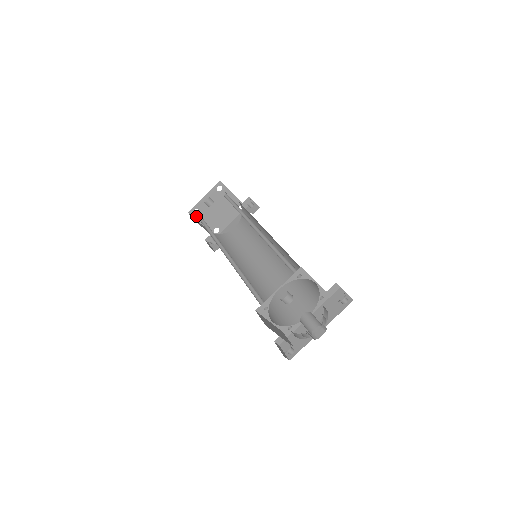
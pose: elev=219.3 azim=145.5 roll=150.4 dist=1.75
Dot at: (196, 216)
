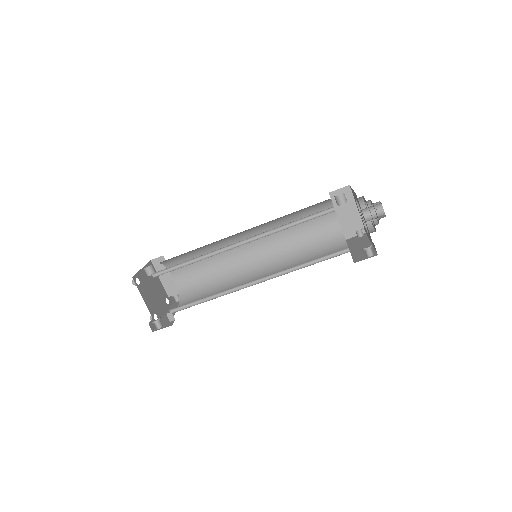
Dot at: (138, 287)
